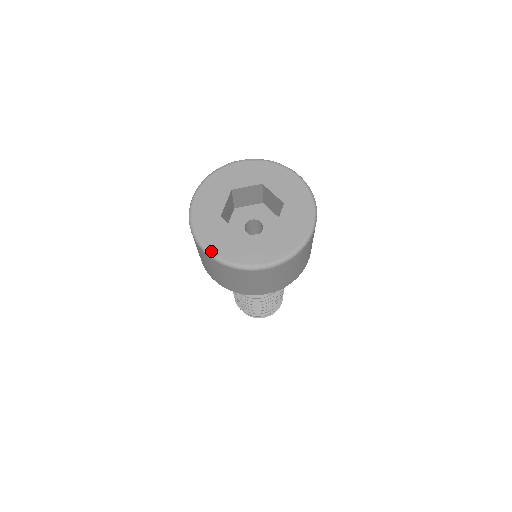
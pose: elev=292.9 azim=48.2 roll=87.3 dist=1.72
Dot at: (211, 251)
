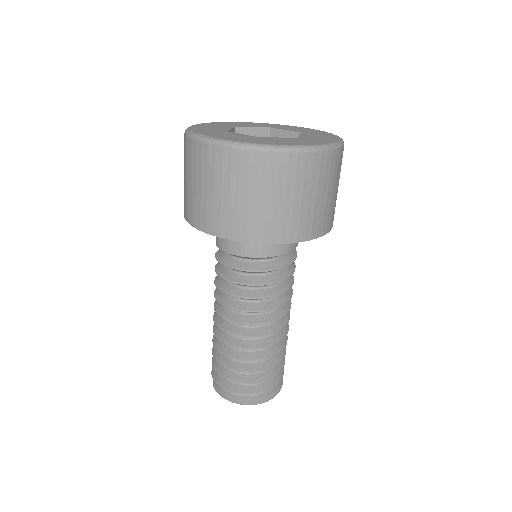
Dot at: (191, 126)
